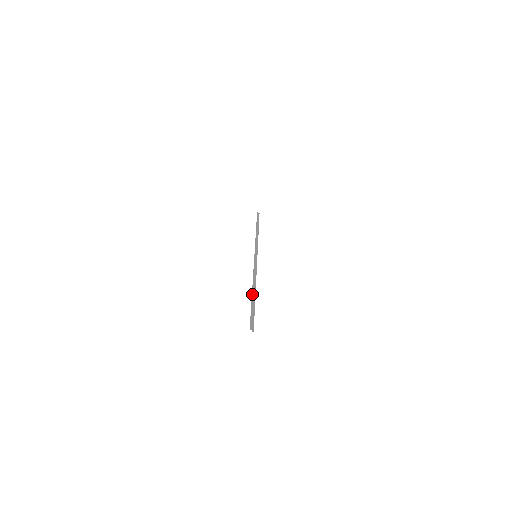
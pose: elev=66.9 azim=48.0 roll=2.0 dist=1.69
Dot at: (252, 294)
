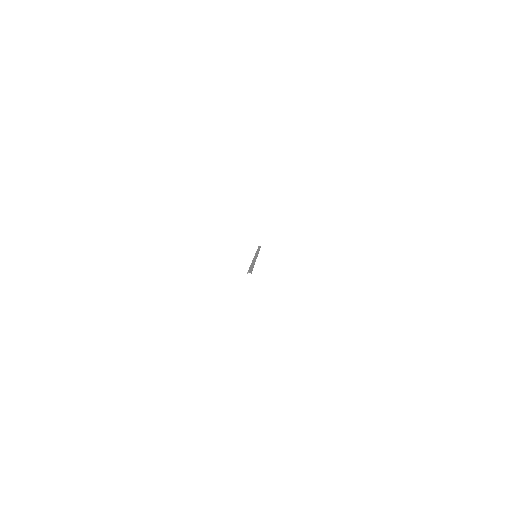
Dot at: occluded
